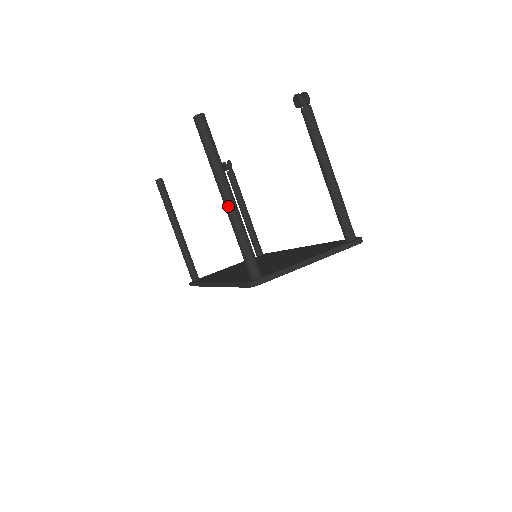
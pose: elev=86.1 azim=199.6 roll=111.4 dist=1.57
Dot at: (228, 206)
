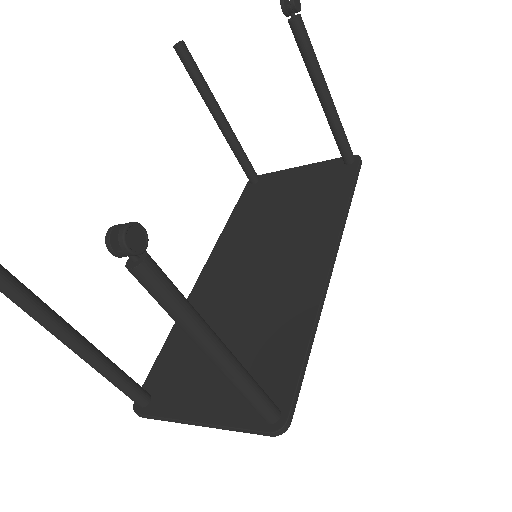
Dot at: (73, 351)
